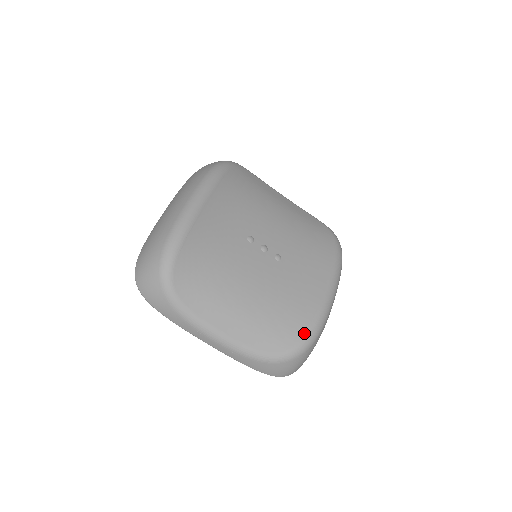
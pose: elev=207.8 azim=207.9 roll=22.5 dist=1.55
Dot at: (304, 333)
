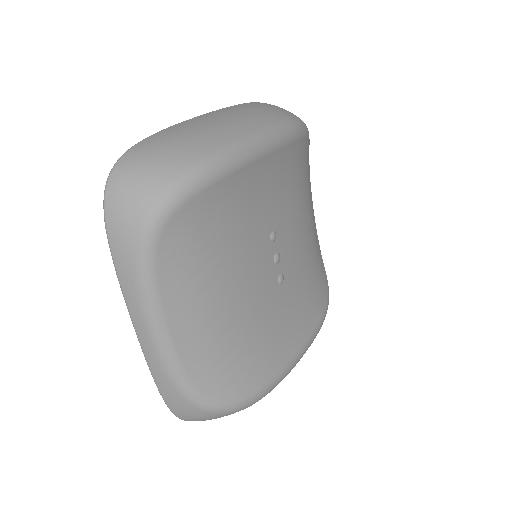
Dot at: (251, 391)
